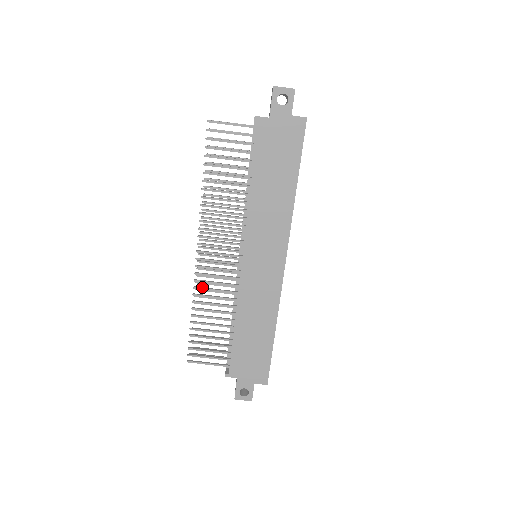
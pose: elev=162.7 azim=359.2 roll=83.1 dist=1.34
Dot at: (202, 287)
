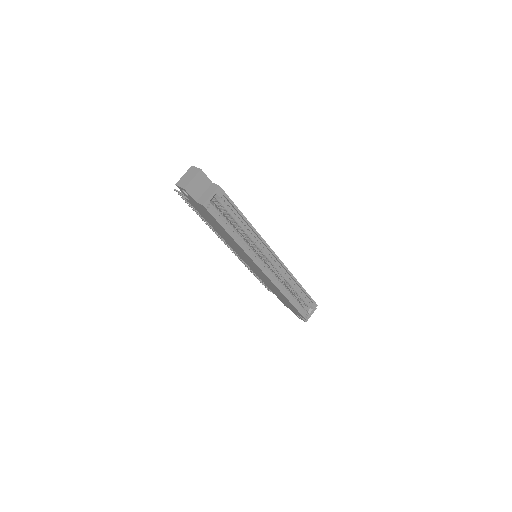
Dot at: (244, 262)
